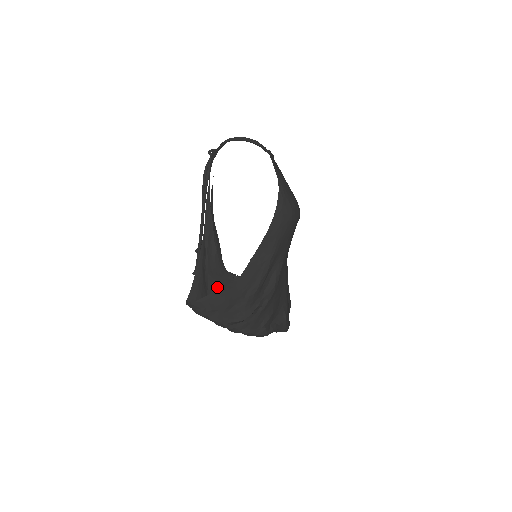
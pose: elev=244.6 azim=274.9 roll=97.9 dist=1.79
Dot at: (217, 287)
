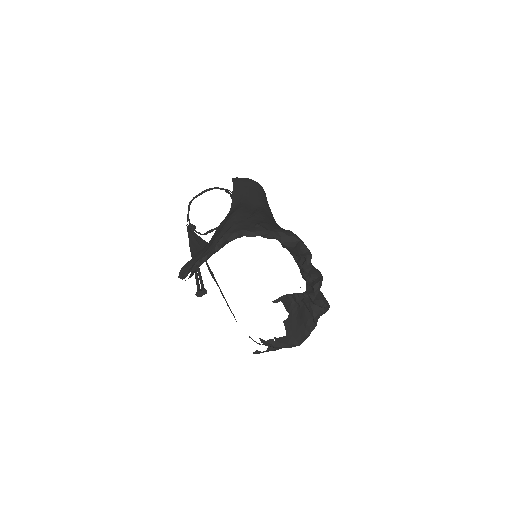
Dot at: occluded
